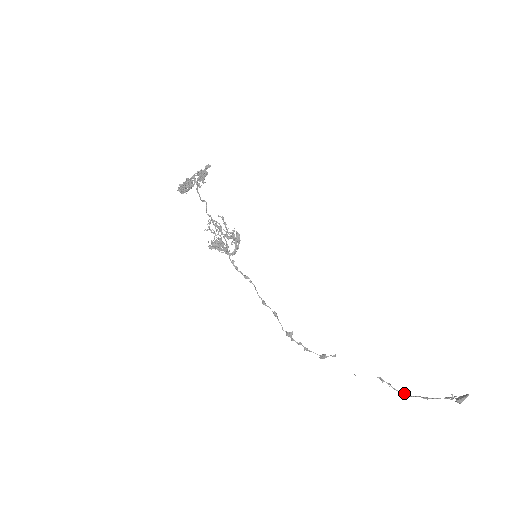
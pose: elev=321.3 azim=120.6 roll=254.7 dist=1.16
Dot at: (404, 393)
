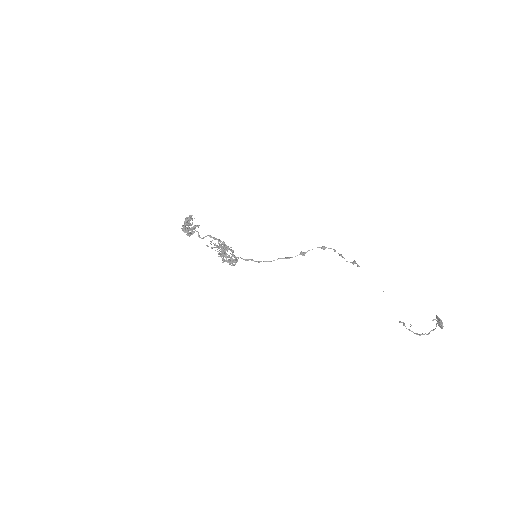
Dot at: (423, 334)
